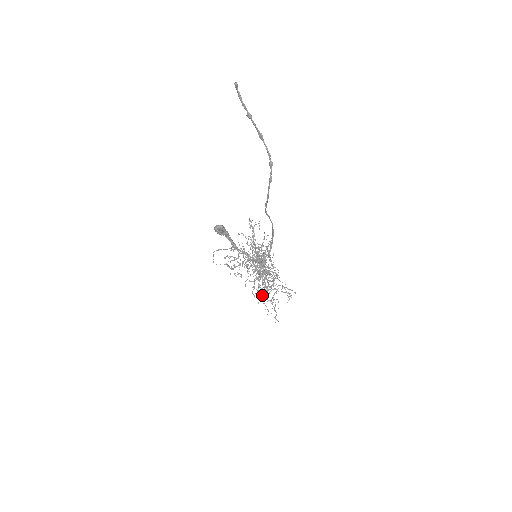
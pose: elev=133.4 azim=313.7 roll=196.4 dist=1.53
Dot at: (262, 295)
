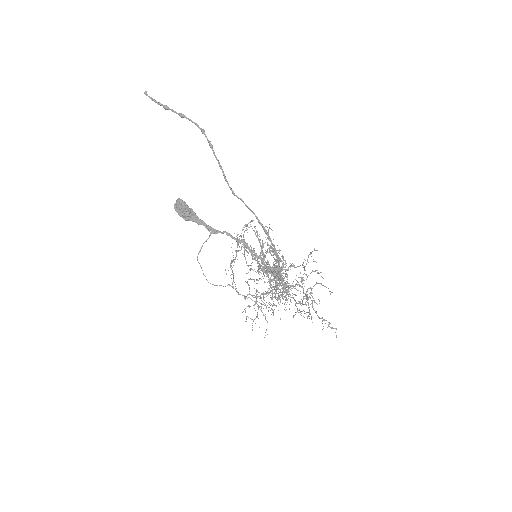
Dot at: occluded
